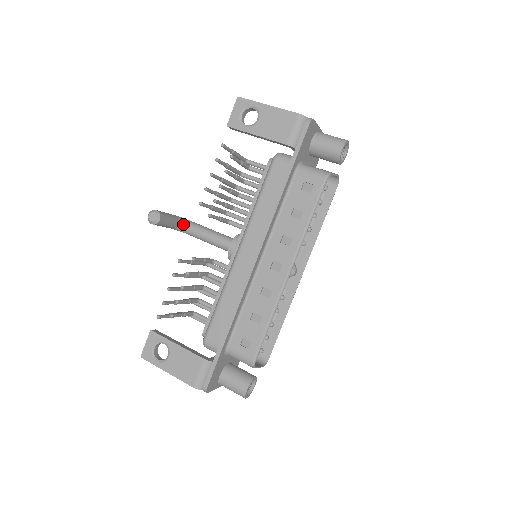
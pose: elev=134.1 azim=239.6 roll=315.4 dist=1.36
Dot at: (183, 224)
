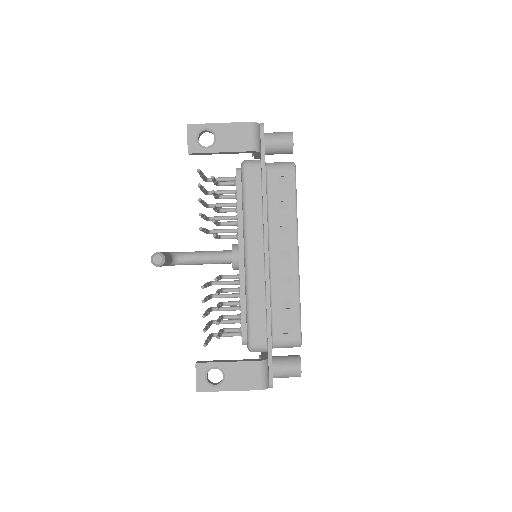
Dot at: (175, 257)
